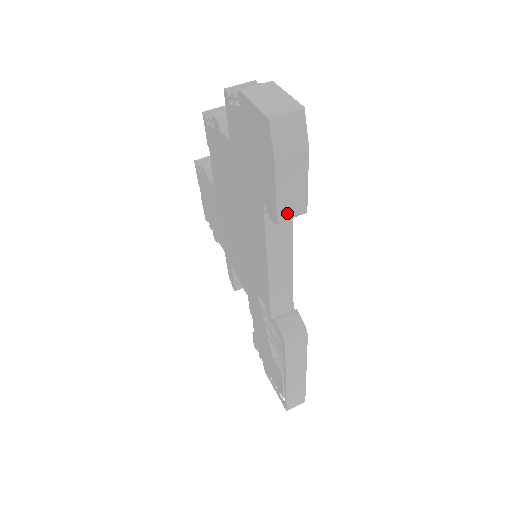
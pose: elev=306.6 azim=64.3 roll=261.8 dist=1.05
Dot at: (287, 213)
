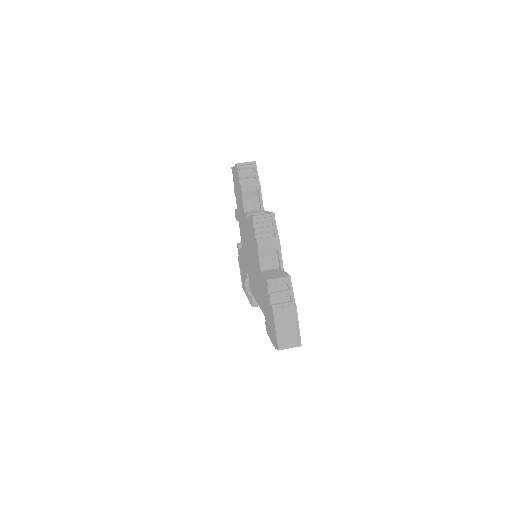
Dot at: occluded
